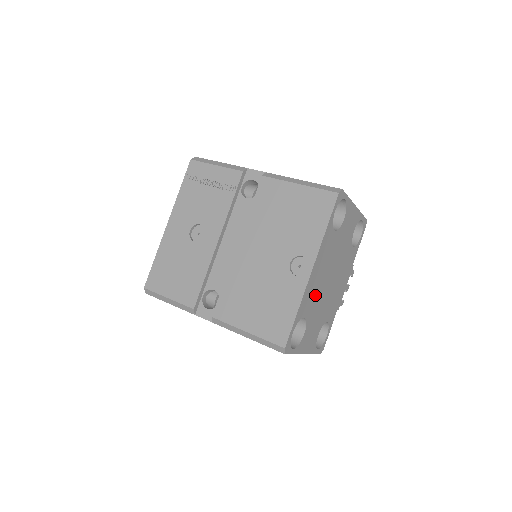
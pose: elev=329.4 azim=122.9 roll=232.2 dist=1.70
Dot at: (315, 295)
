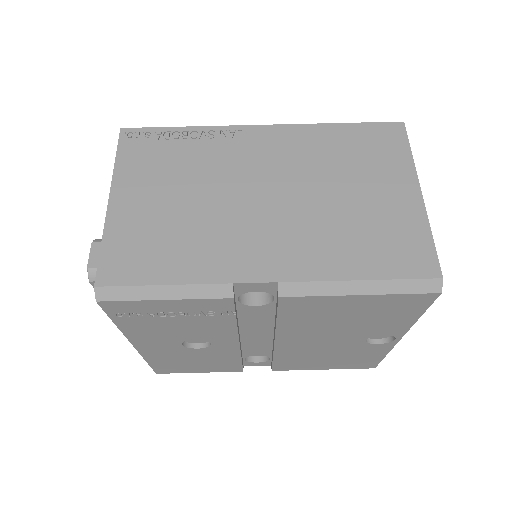
Dot at: occluded
